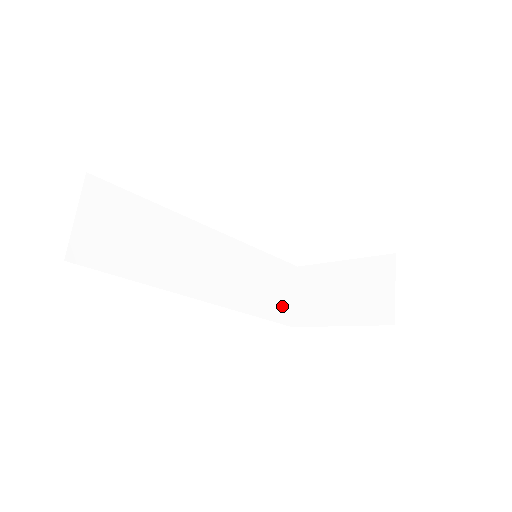
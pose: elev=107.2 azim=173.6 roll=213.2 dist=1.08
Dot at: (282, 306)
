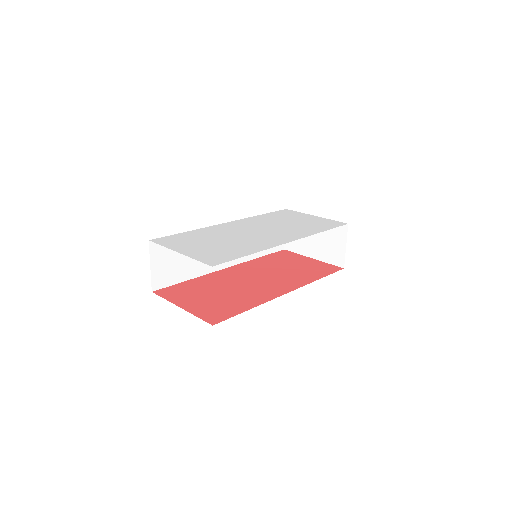
Dot at: occluded
